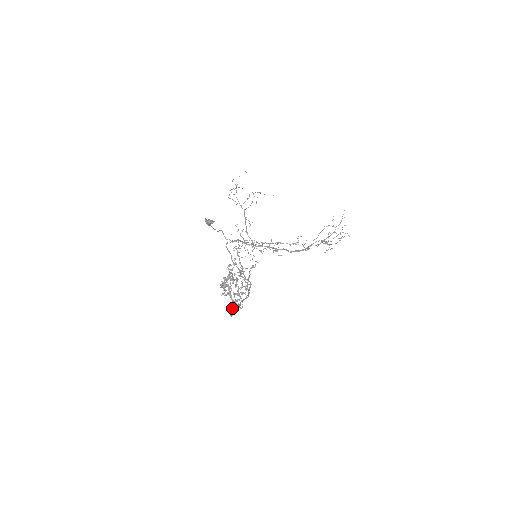
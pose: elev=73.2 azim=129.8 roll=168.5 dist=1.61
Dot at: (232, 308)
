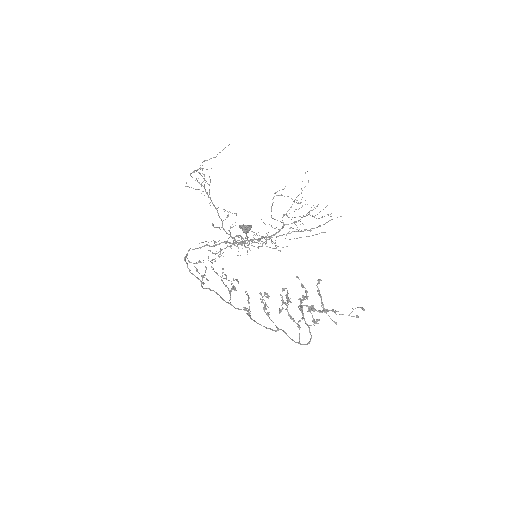
Dot at: (310, 334)
